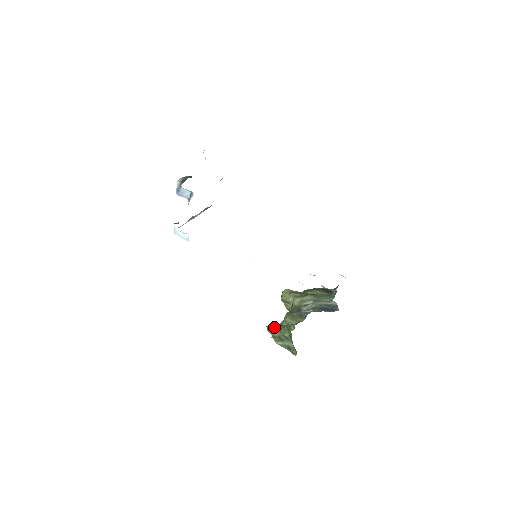
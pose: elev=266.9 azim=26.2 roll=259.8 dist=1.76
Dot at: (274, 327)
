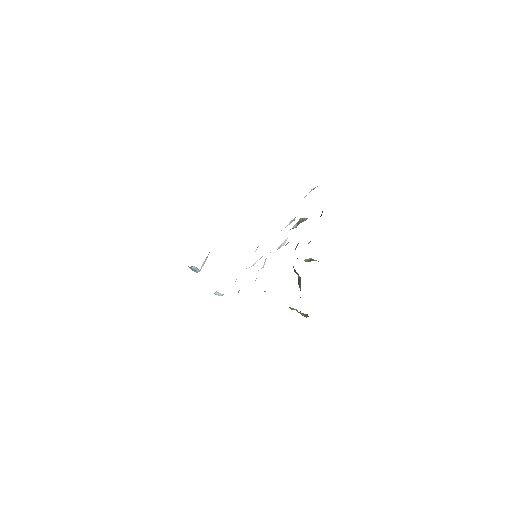
Dot at: occluded
